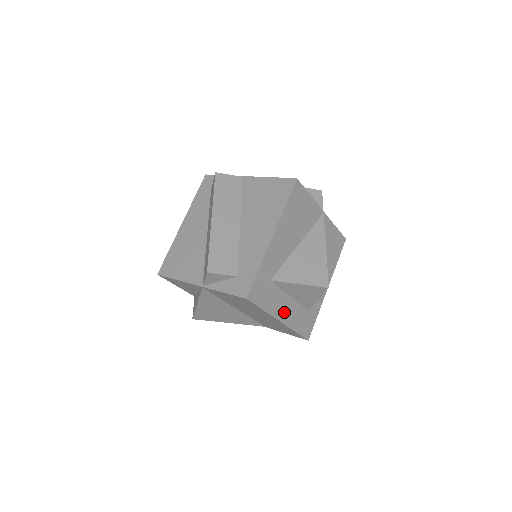
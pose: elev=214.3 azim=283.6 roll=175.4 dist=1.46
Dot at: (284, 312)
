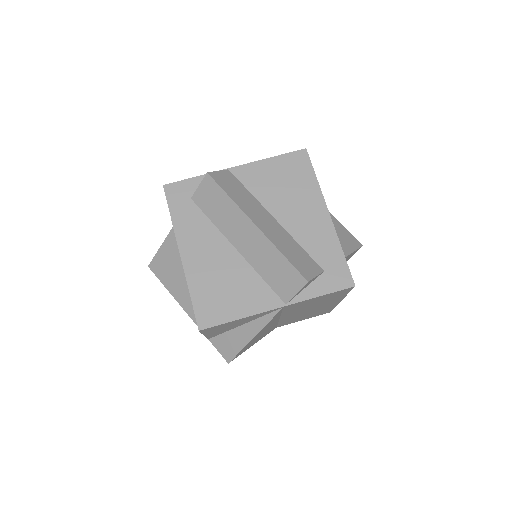
Dot at: occluded
